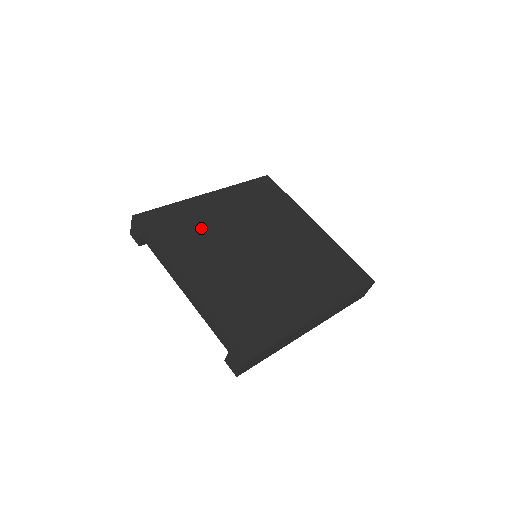
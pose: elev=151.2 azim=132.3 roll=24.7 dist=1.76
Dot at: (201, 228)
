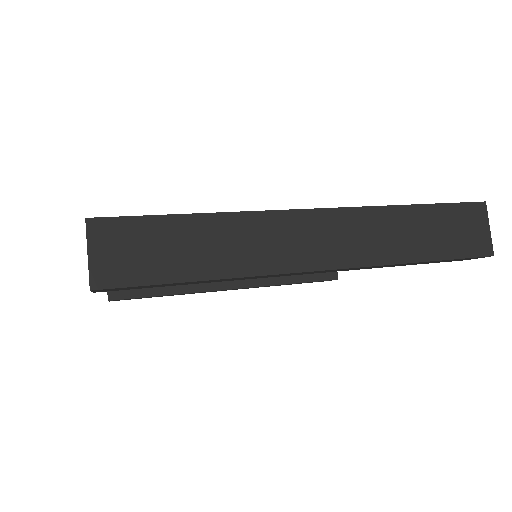
Dot at: occluded
